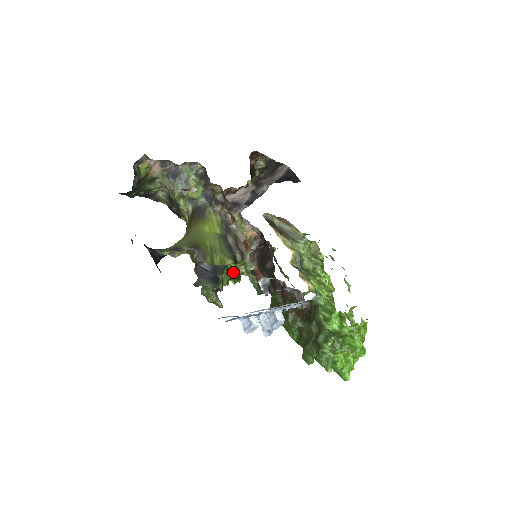
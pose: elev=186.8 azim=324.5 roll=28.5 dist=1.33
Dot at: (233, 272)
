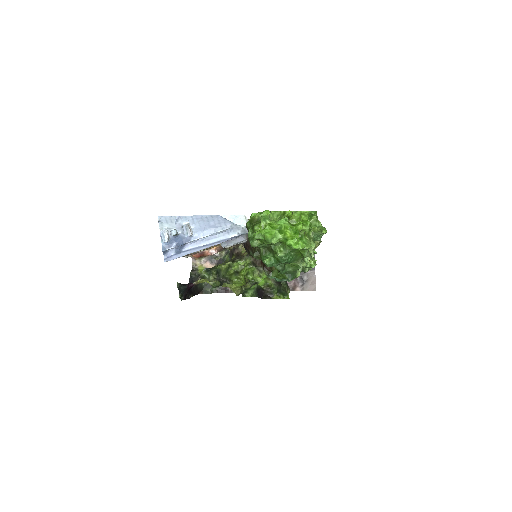
Dot at: (269, 288)
